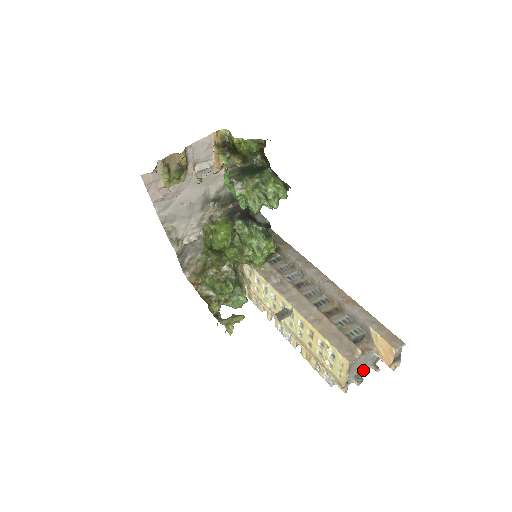
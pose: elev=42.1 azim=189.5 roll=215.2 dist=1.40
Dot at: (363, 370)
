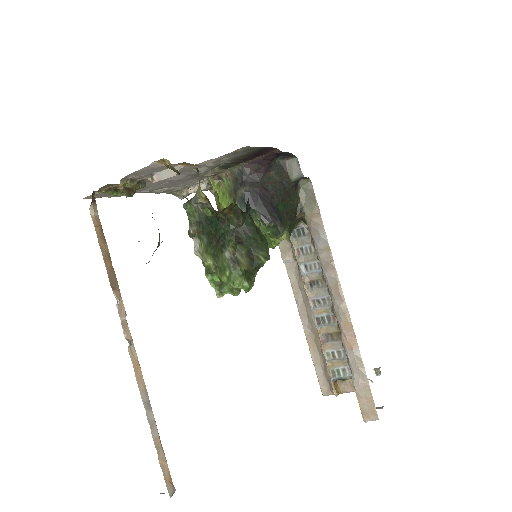
Dot at: occluded
